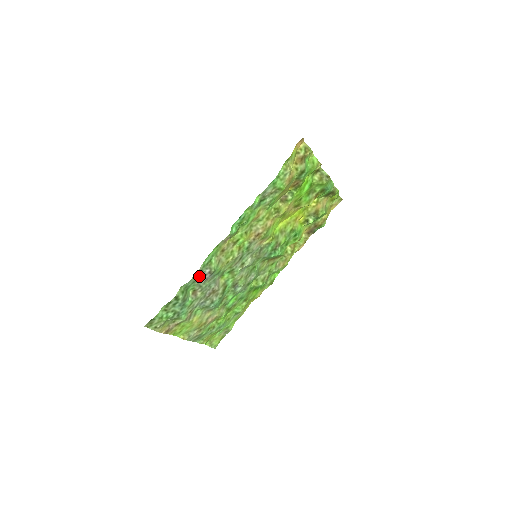
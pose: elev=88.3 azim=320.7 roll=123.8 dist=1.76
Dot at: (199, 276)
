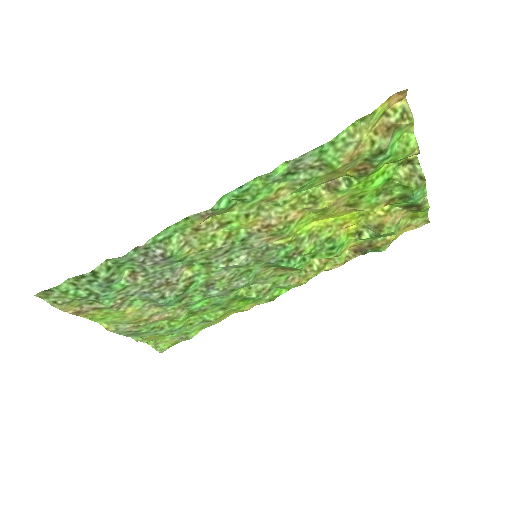
Dot at: (144, 254)
